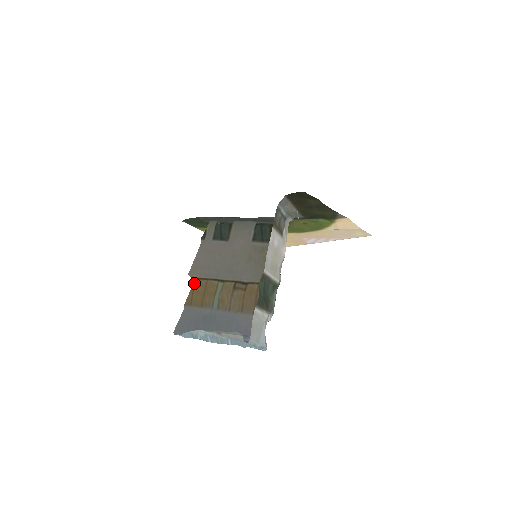
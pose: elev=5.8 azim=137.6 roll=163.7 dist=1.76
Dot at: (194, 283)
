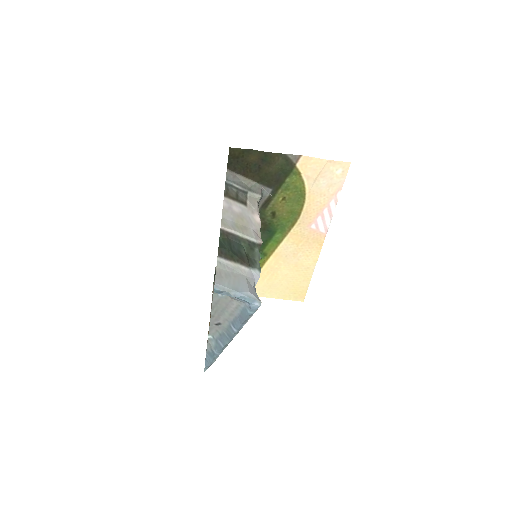
Dot at: occluded
